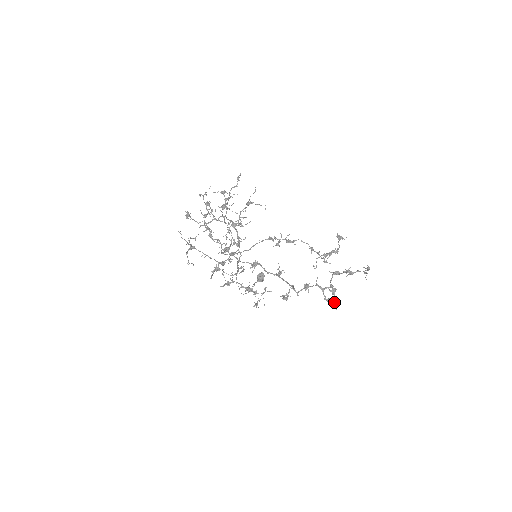
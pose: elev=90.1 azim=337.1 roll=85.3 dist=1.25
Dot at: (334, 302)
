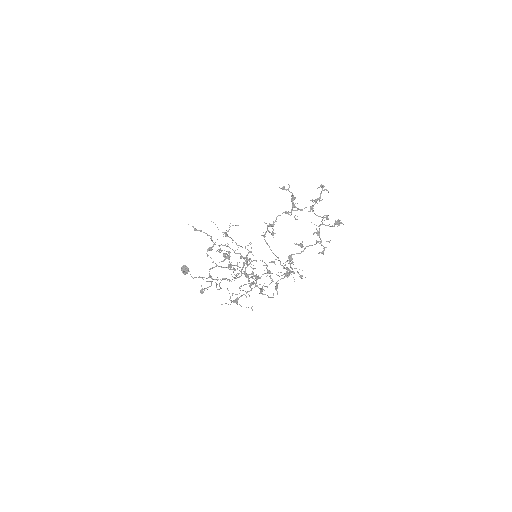
Dot at: (339, 222)
